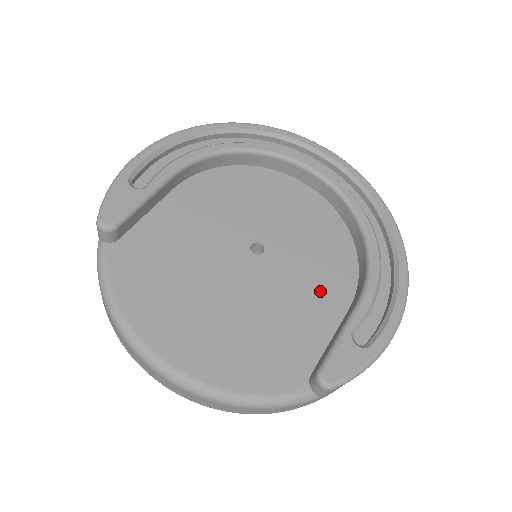
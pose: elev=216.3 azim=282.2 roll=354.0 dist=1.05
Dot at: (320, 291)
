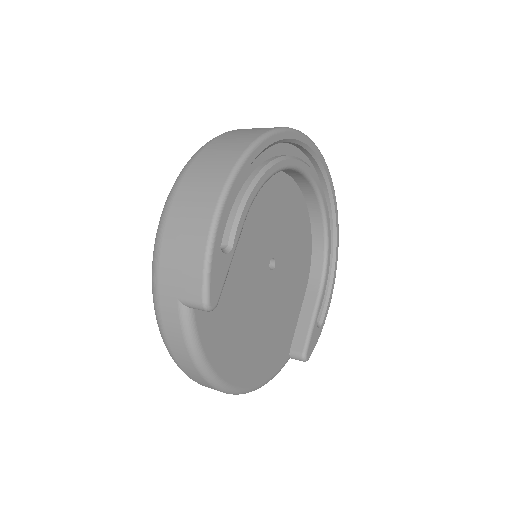
Dot at: (296, 285)
